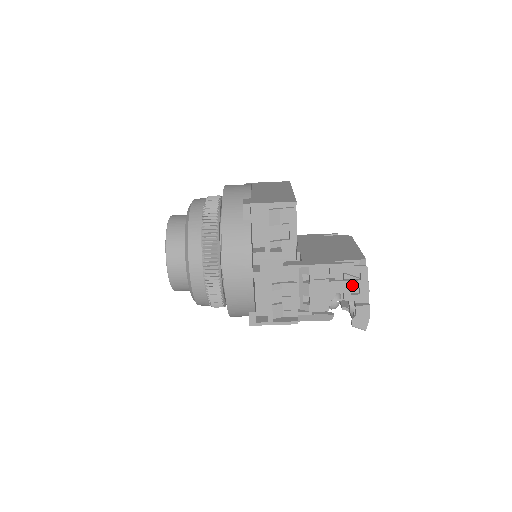
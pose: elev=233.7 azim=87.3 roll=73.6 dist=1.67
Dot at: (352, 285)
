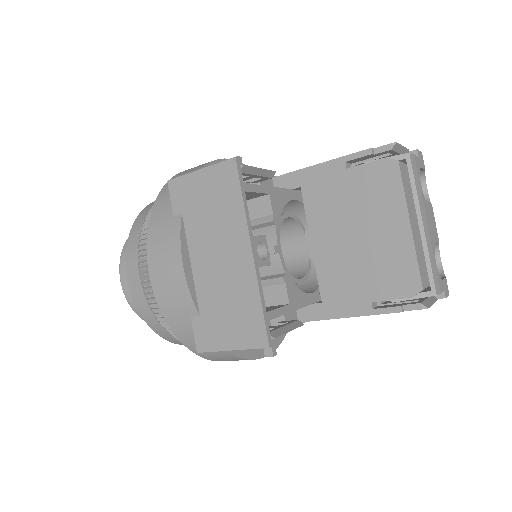
Dot at: occluded
